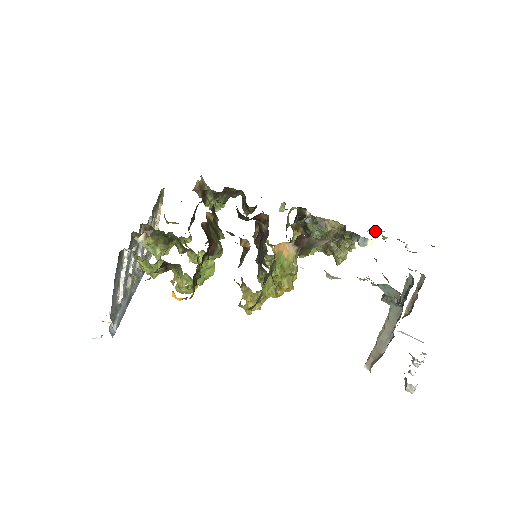
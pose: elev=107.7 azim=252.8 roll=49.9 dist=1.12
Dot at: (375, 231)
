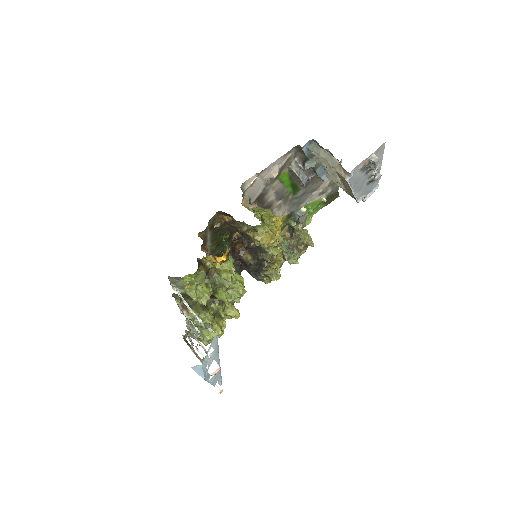
Dot at: (307, 220)
